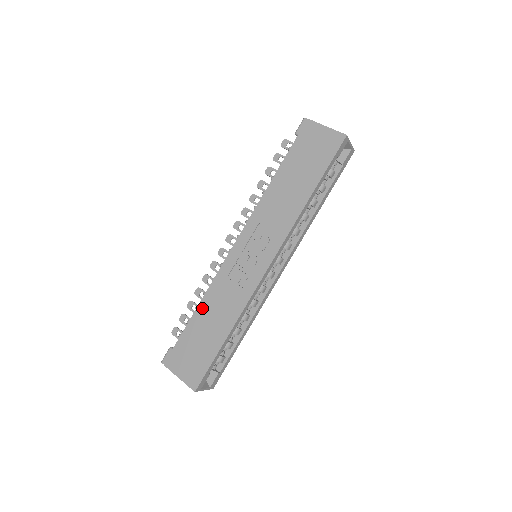
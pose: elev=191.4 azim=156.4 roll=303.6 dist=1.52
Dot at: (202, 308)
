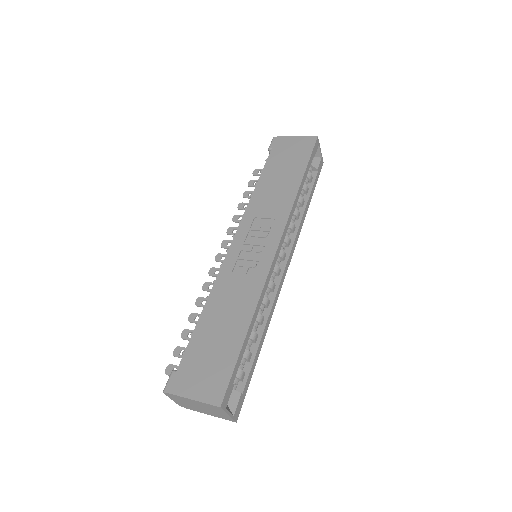
Dot at: (208, 311)
